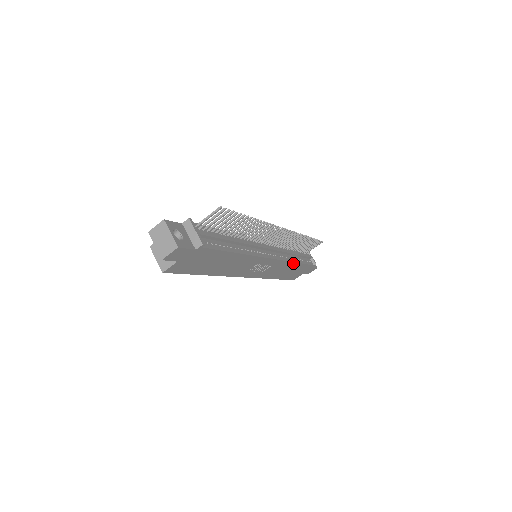
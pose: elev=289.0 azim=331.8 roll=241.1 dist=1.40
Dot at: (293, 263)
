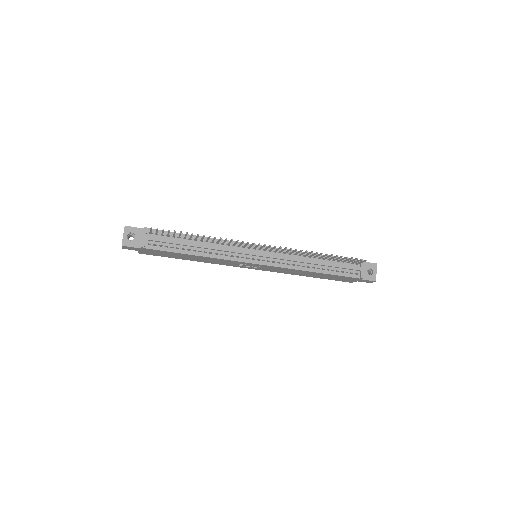
Dot at: (307, 271)
